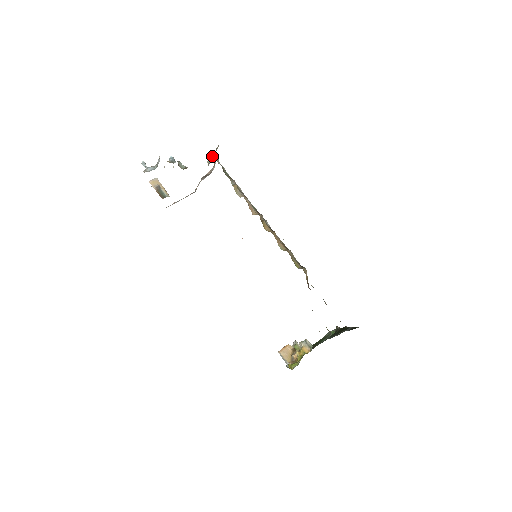
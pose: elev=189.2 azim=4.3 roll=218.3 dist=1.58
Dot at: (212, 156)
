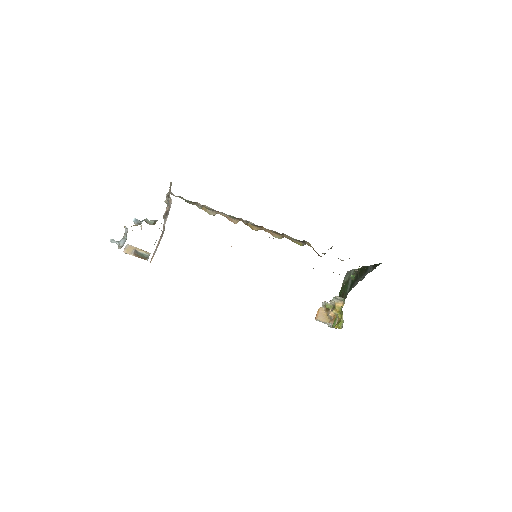
Dot at: (168, 195)
